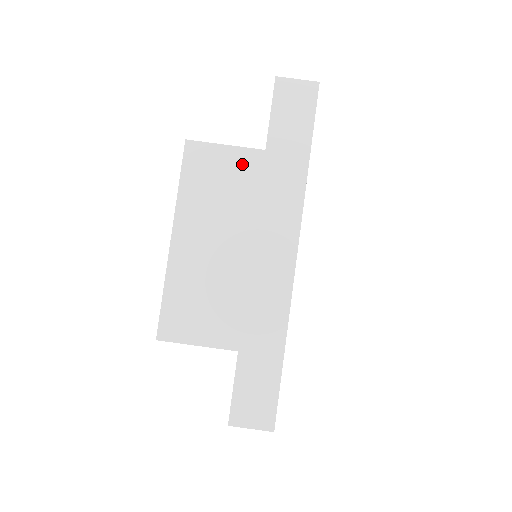
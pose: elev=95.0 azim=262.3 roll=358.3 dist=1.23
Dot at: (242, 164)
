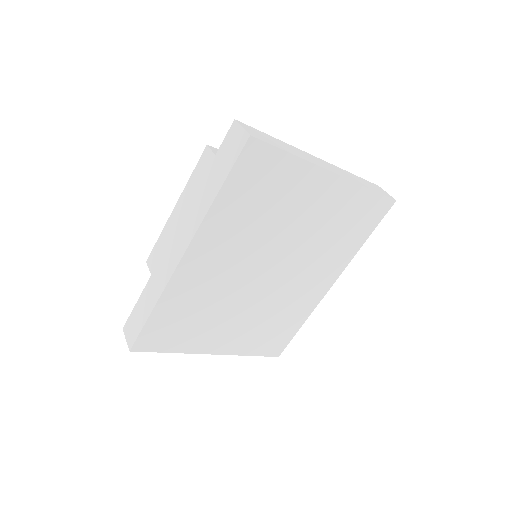
Dot at: occluded
